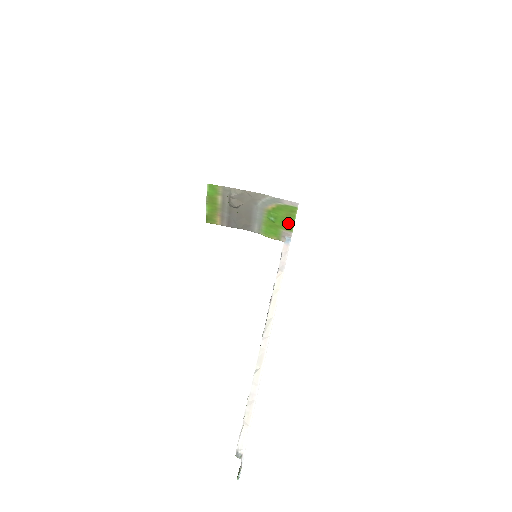
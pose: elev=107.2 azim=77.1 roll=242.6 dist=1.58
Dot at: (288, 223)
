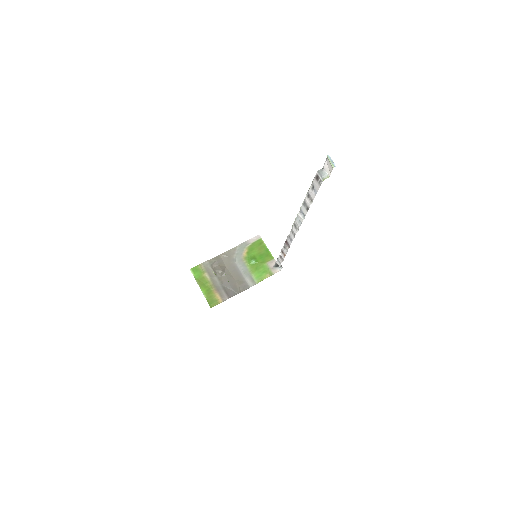
Dot at: (266, 255)
